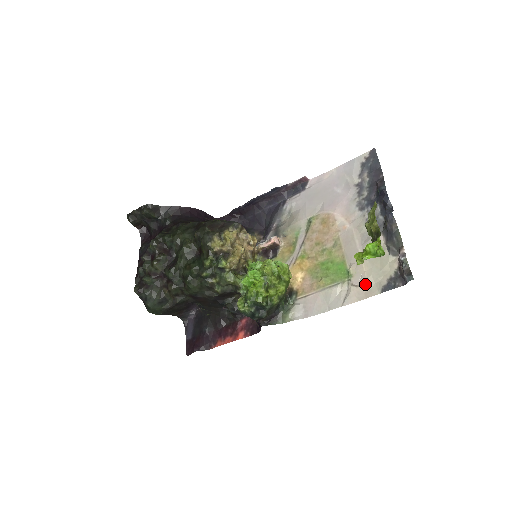
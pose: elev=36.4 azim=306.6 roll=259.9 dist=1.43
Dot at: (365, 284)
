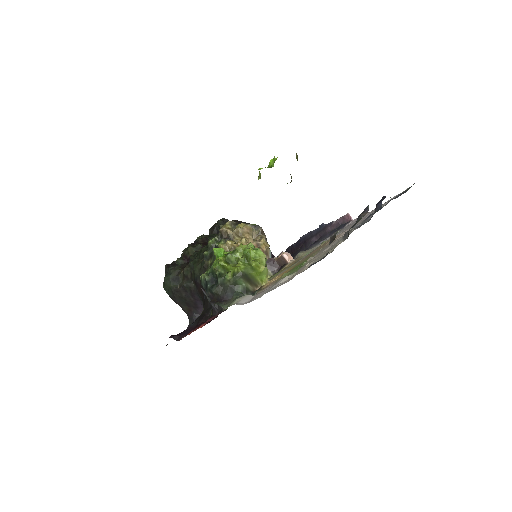
Dot at: (304, 268)
